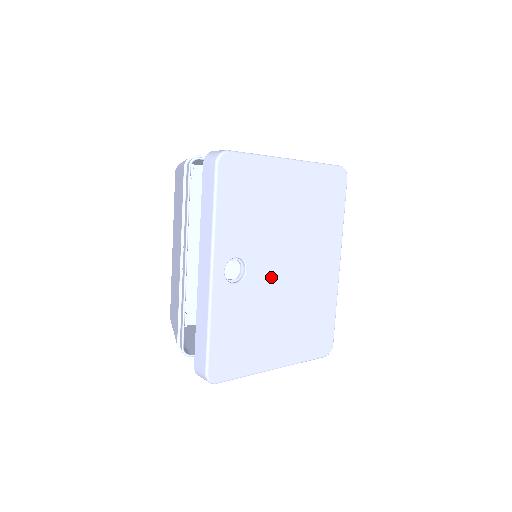
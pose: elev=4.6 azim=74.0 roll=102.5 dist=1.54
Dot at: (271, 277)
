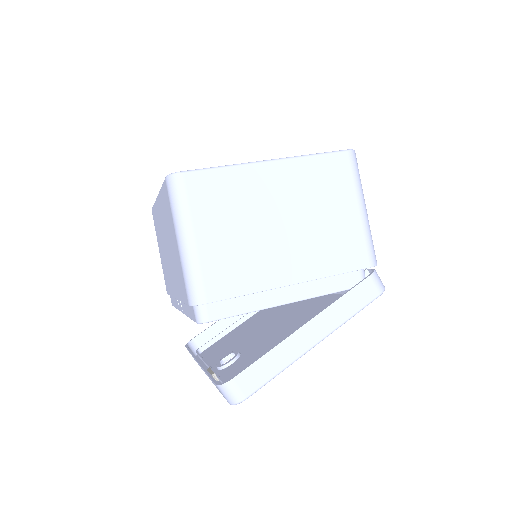
Dot at: occluded
